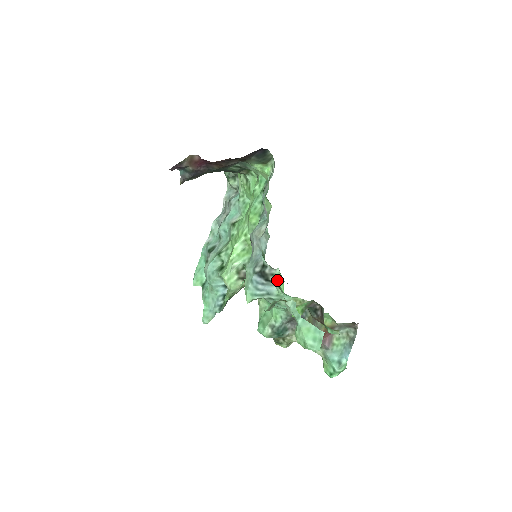
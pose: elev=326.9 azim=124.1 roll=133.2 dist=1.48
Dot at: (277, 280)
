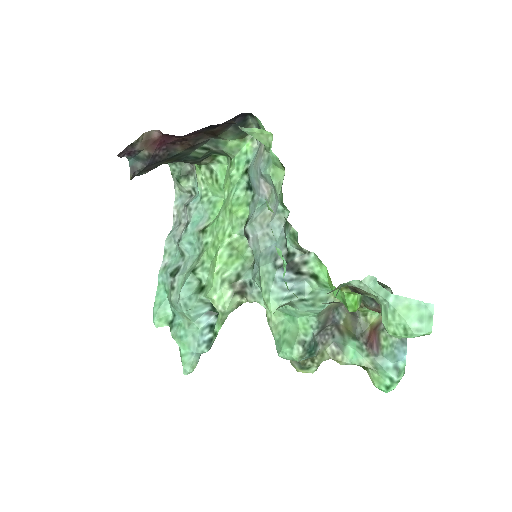
Dot at: (311, 269)
